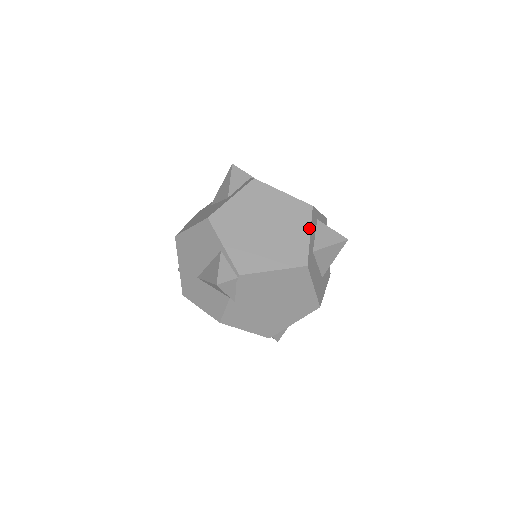
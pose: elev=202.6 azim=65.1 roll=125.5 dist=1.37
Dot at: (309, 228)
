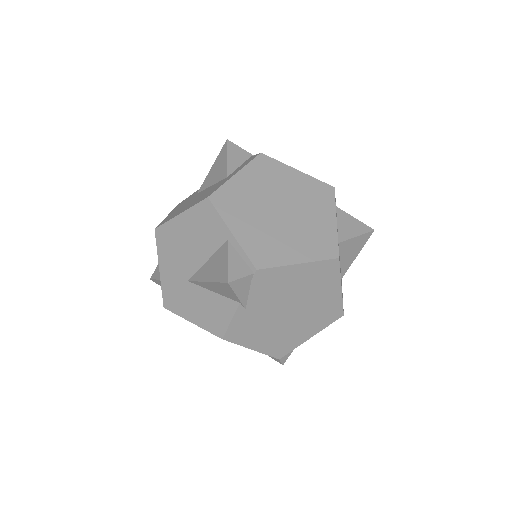
Dot at: (334, 213)
